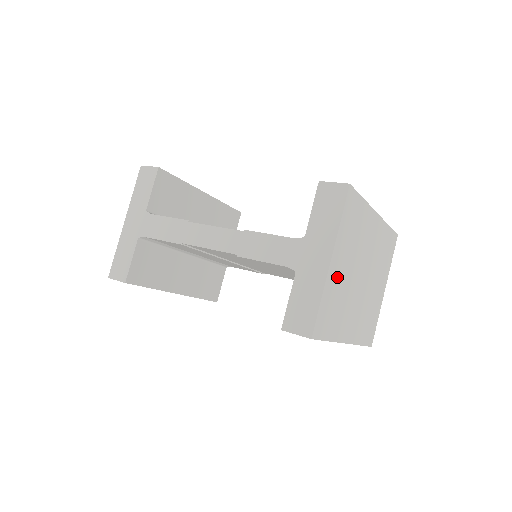
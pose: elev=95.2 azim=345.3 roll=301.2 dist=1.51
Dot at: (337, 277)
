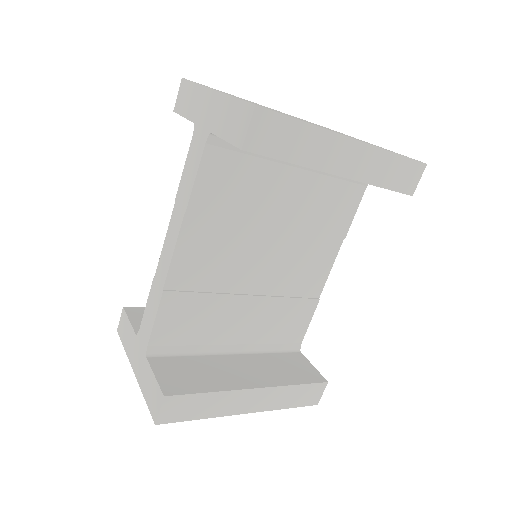
Dot at: occluded
